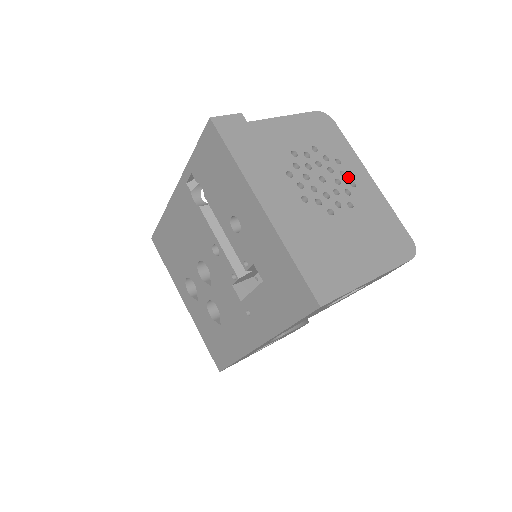
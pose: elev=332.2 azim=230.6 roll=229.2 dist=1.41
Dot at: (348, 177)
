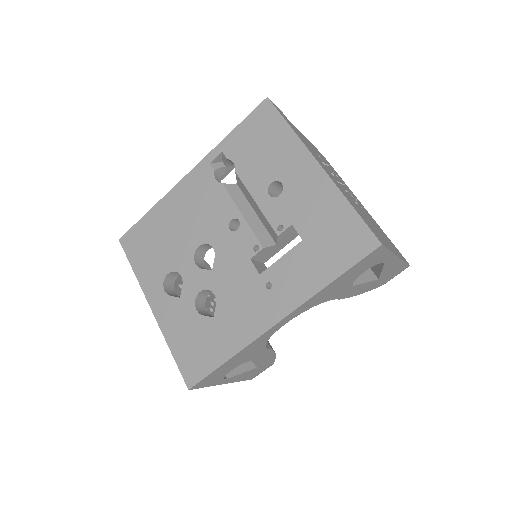
Dot at: (353, 195)
